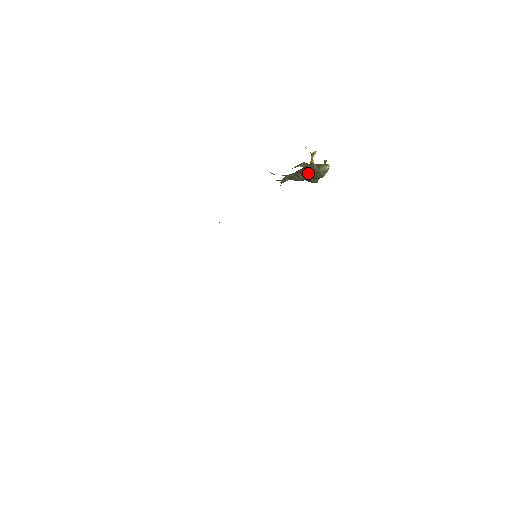
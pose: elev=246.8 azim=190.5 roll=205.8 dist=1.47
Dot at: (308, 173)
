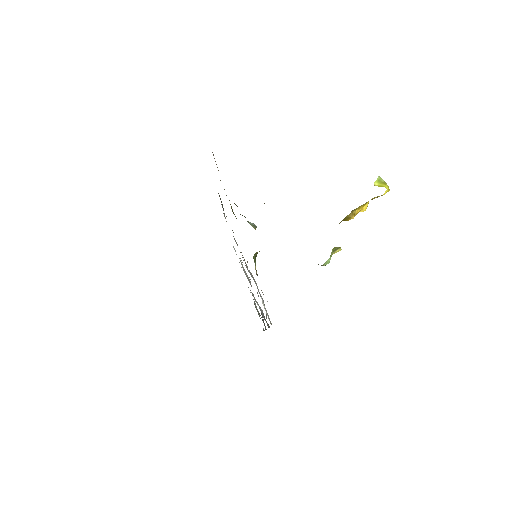
Dot at: occluded
